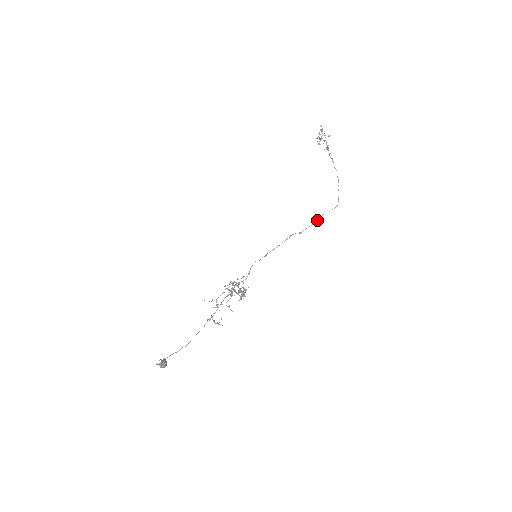
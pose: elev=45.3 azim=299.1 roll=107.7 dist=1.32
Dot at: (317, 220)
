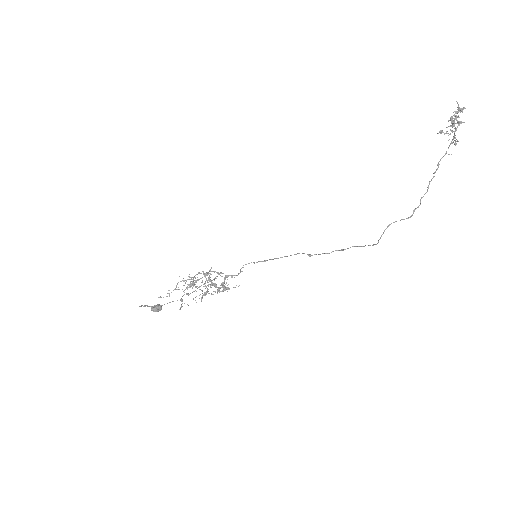
Dot at: (340, 250)
